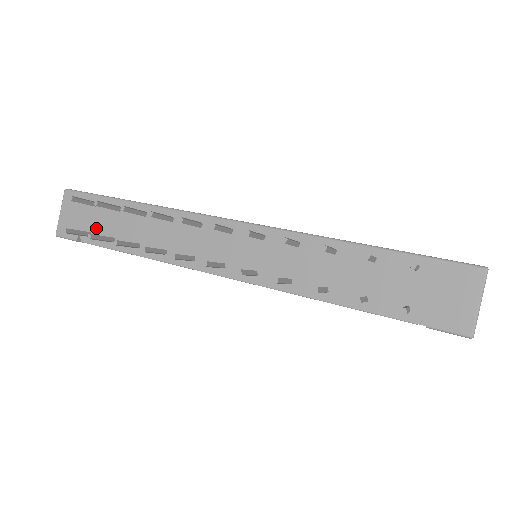
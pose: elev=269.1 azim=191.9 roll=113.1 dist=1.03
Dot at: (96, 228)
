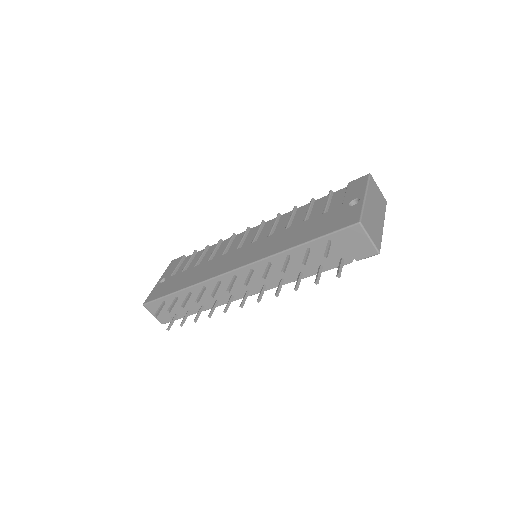
Dot at: (176, 311)
